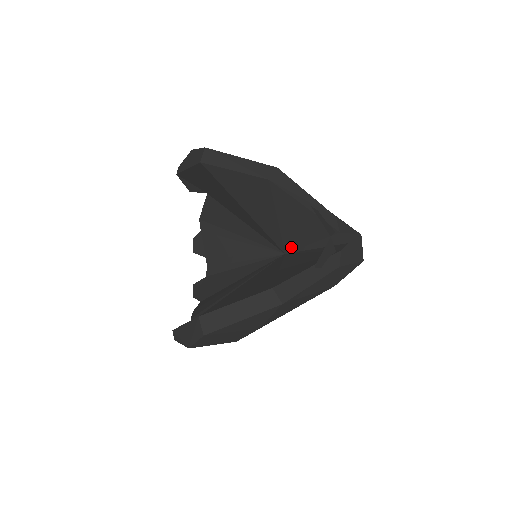
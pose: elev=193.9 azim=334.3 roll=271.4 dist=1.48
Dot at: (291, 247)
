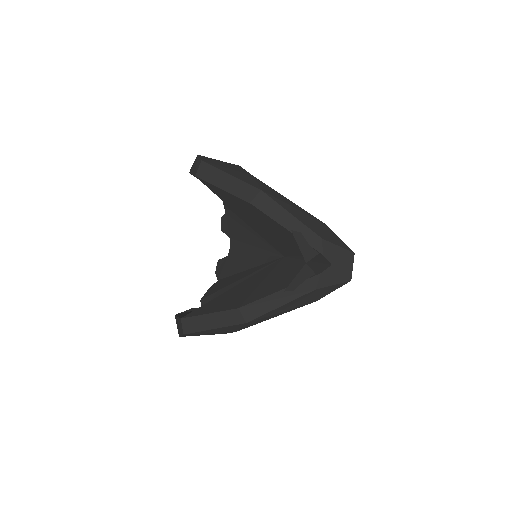
Dot at: (287, 253)
